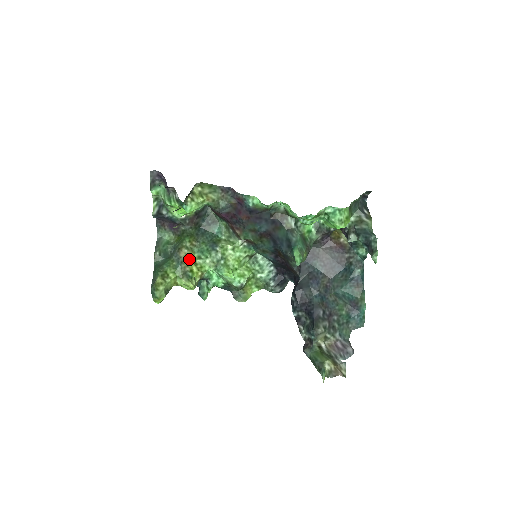
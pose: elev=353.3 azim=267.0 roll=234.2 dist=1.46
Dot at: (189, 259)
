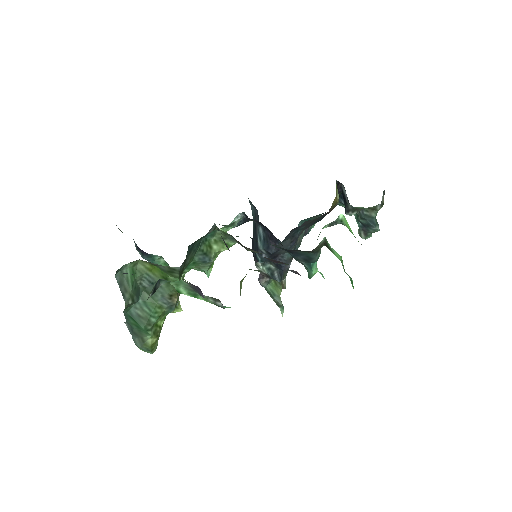
Dot at: (179, 293)
